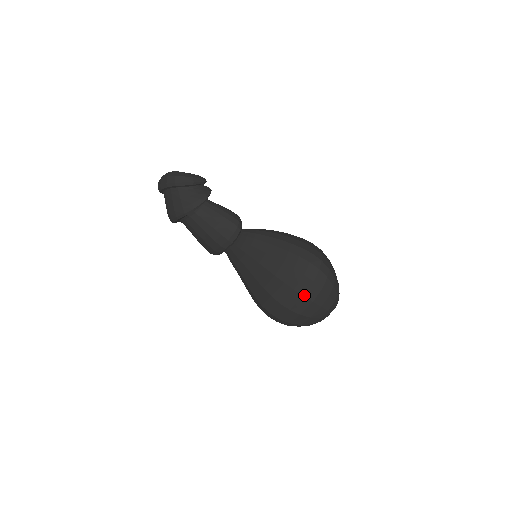
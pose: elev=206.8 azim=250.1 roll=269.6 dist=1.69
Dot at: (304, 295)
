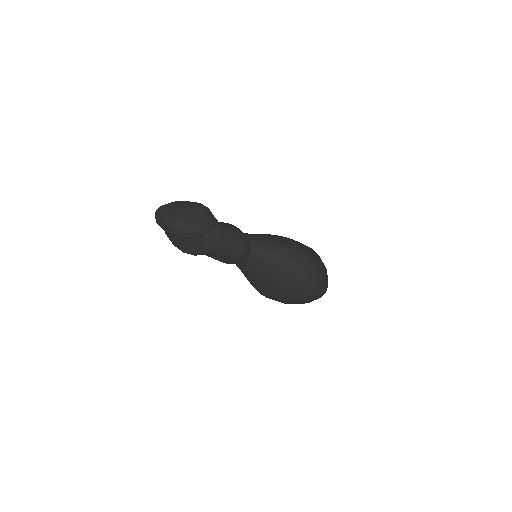
Dot at: occluded
